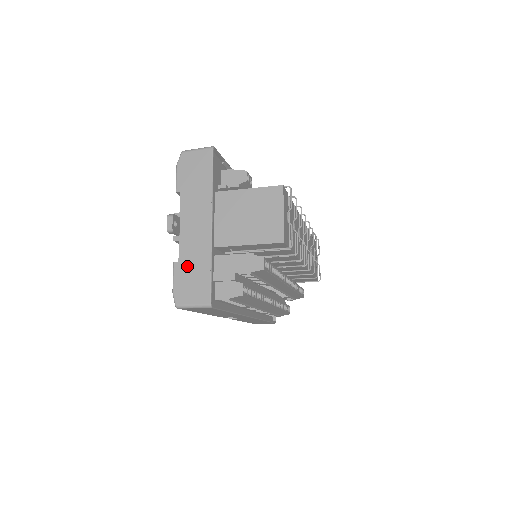
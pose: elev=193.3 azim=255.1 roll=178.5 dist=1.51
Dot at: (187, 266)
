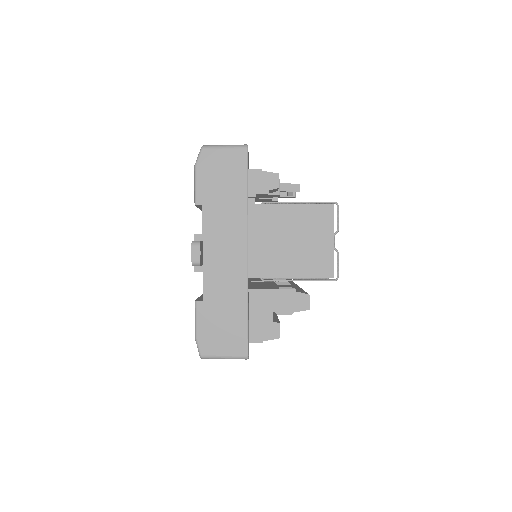
Dot at: (215, 307)
